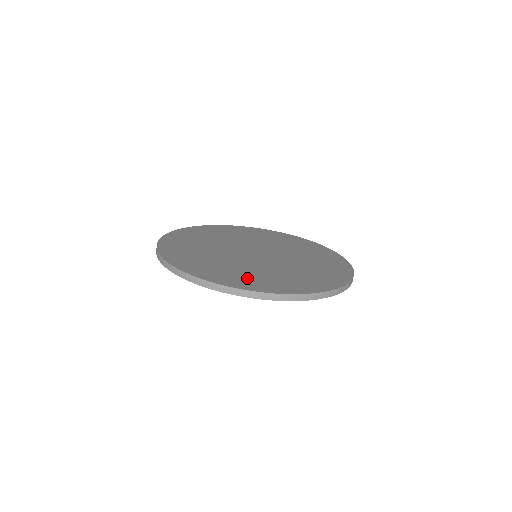
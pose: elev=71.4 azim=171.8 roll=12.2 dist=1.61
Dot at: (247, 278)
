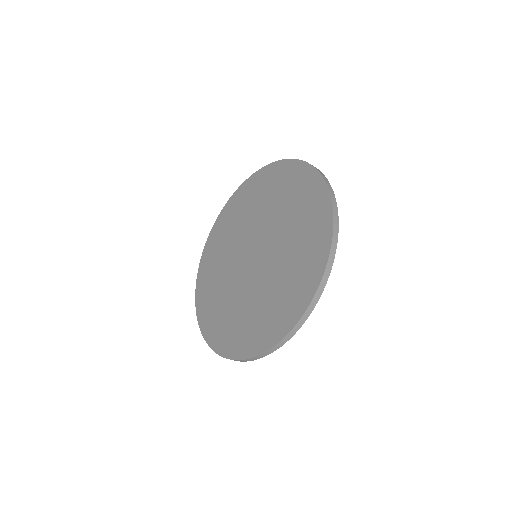
Dot at: (211, 306)
